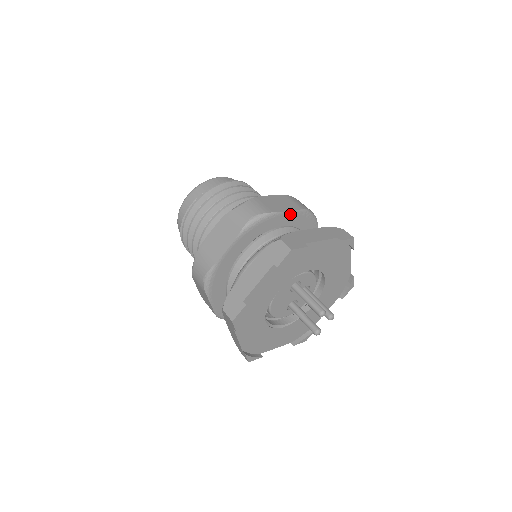
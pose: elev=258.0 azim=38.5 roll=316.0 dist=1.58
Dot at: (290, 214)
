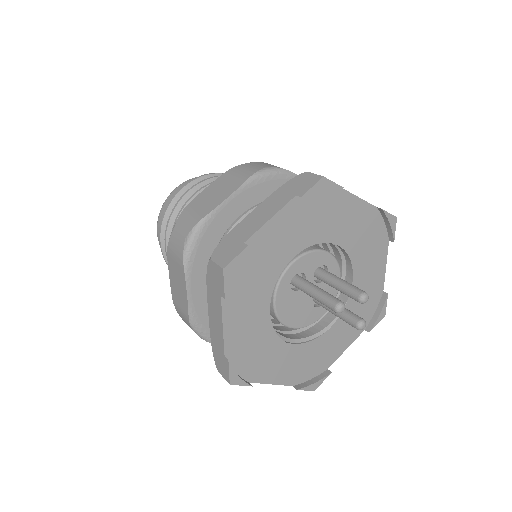
Dot at: (235, 198)
